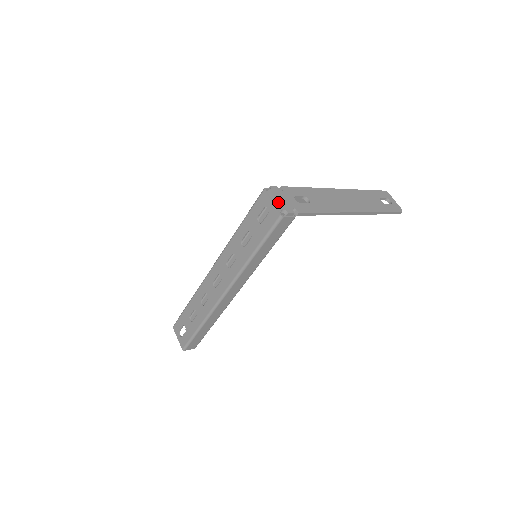
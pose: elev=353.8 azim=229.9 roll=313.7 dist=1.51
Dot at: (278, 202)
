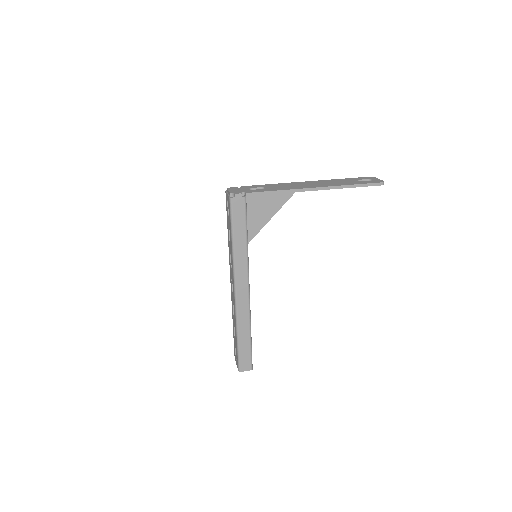
Dot at: (229, 191)
